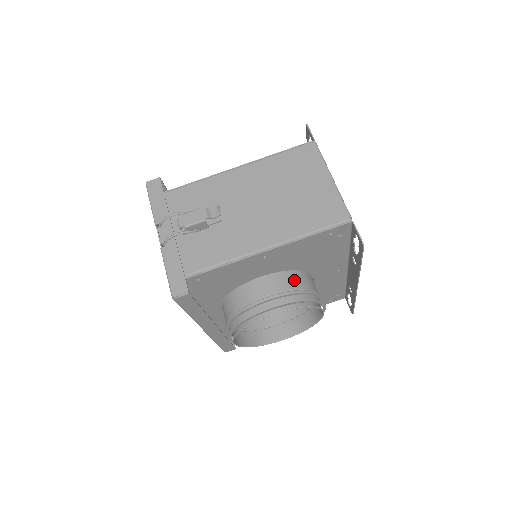
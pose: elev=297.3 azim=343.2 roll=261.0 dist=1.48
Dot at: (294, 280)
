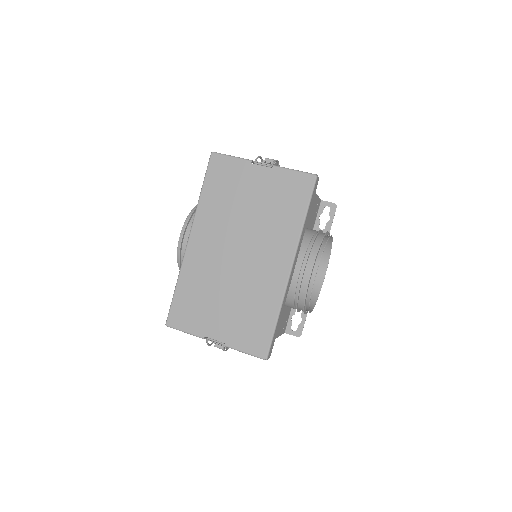
Dot at: occluded
